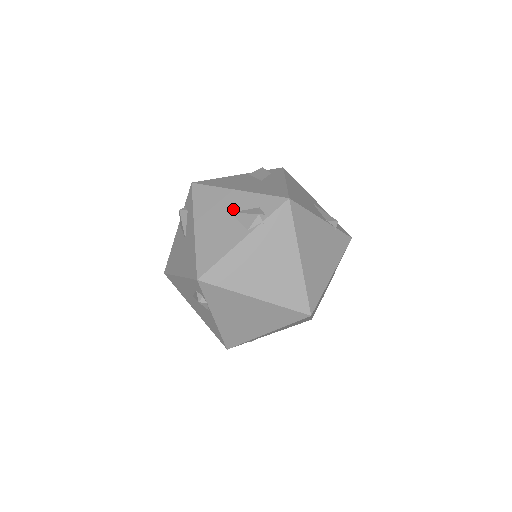
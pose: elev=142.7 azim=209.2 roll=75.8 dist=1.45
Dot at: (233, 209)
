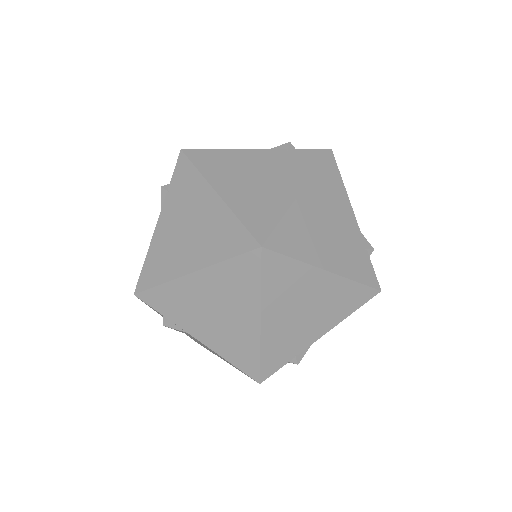
Dot at: occluded
